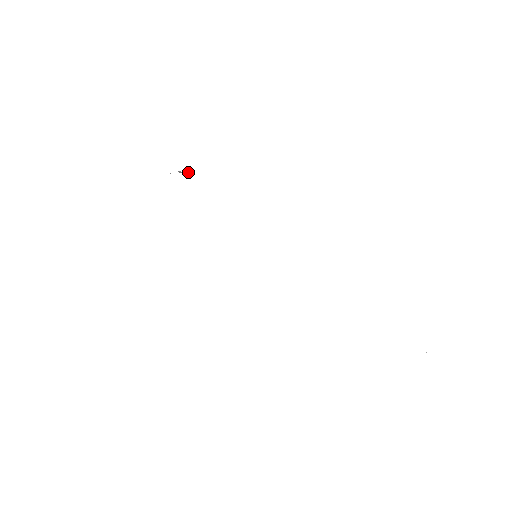
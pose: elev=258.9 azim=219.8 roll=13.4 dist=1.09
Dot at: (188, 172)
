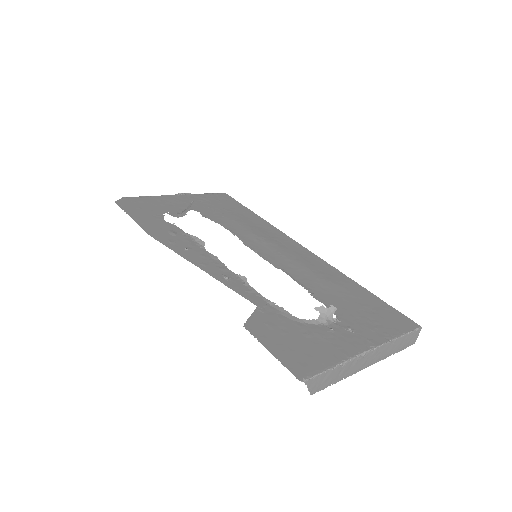
Dot at: (191, 204)
